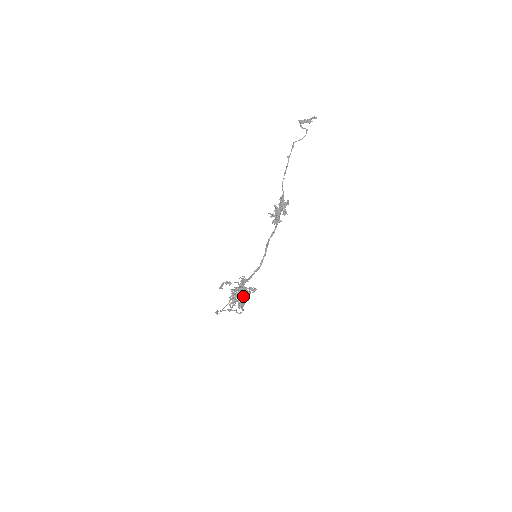
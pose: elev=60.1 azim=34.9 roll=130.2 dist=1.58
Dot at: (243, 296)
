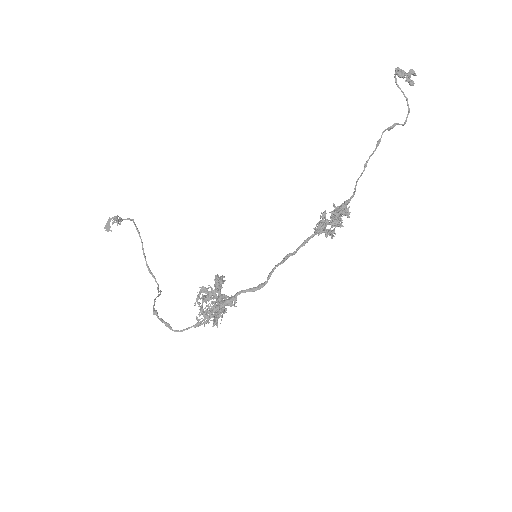
Dot at: occluded
